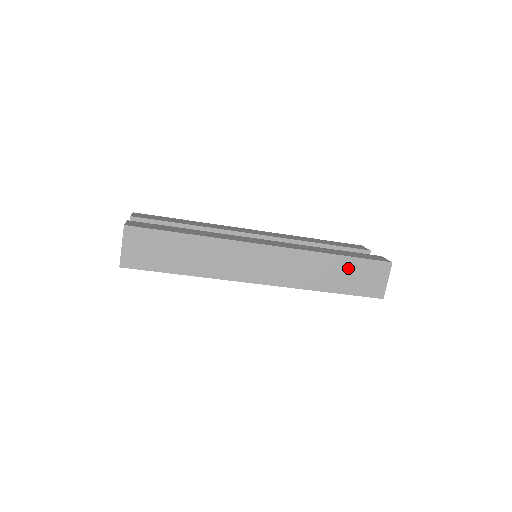
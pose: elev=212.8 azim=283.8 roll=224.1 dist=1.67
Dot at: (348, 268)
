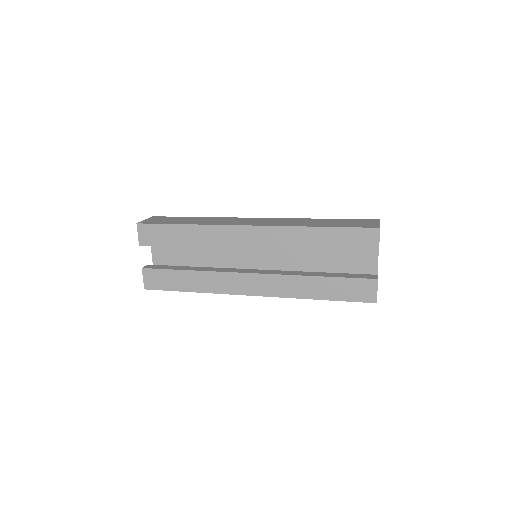
Dot at: occluded
